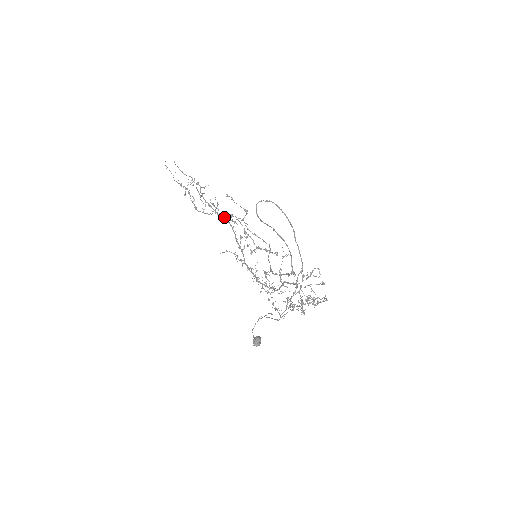
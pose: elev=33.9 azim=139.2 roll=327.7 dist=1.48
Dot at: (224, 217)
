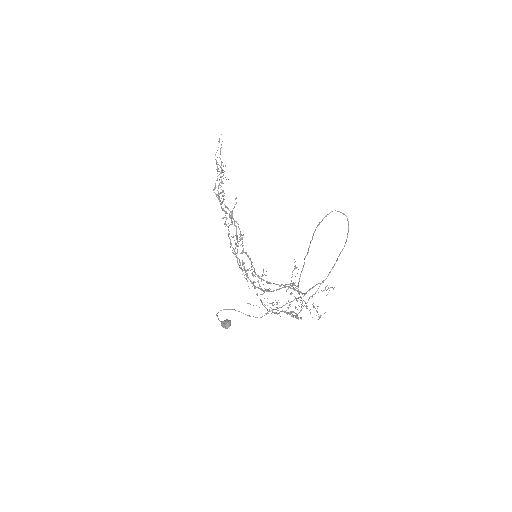
Dot at: (231, 212)
